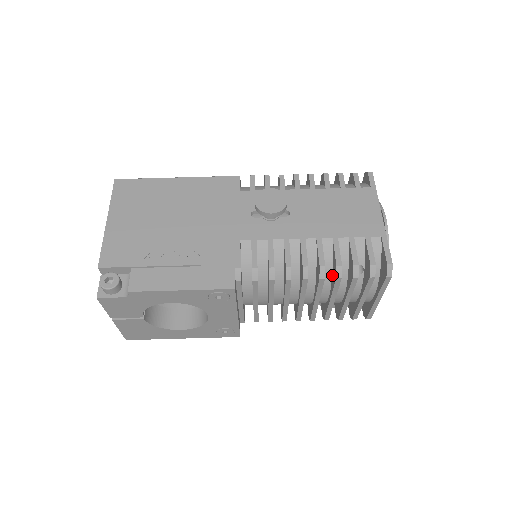
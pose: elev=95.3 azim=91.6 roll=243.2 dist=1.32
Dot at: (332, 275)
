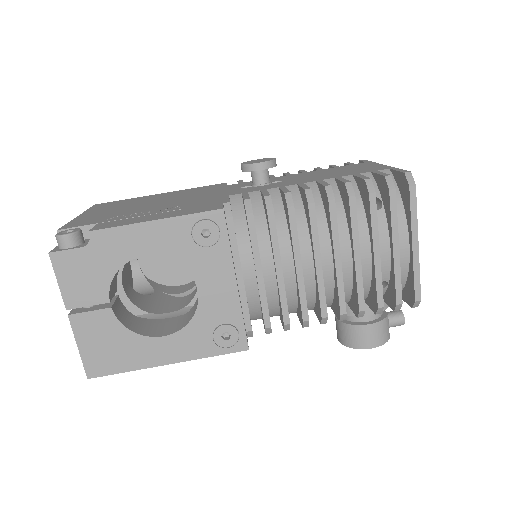
Dot at: (345, 213)
